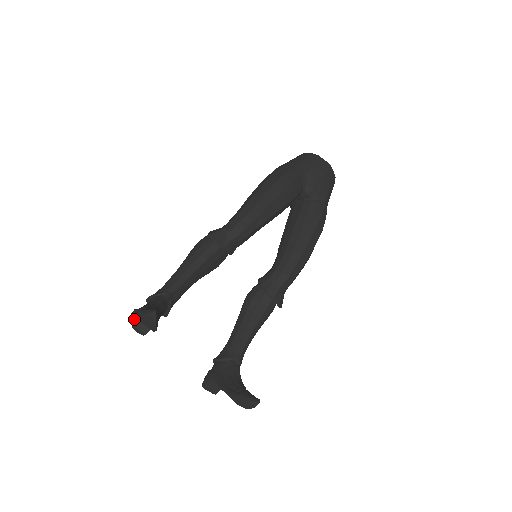
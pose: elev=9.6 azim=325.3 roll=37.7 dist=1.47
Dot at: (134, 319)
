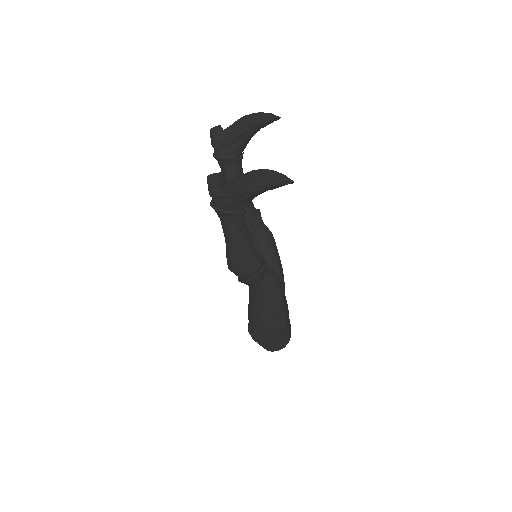
Dot at: occluded
